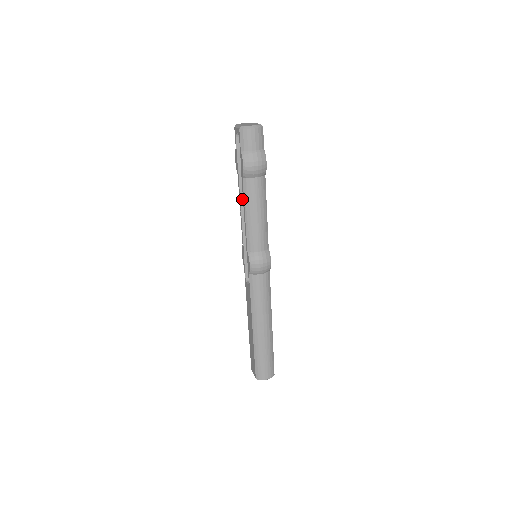
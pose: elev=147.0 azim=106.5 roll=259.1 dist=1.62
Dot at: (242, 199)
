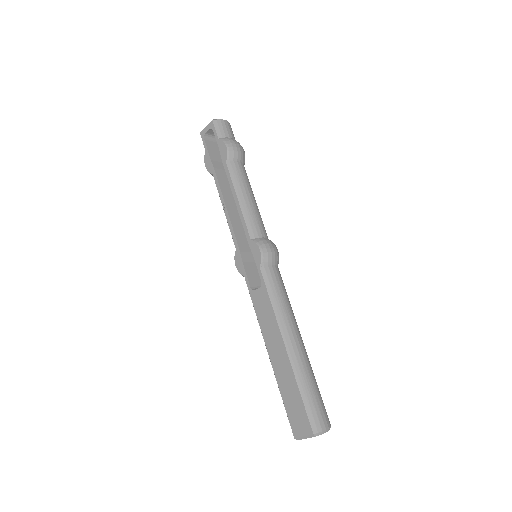
Dot at: (224, 196)
